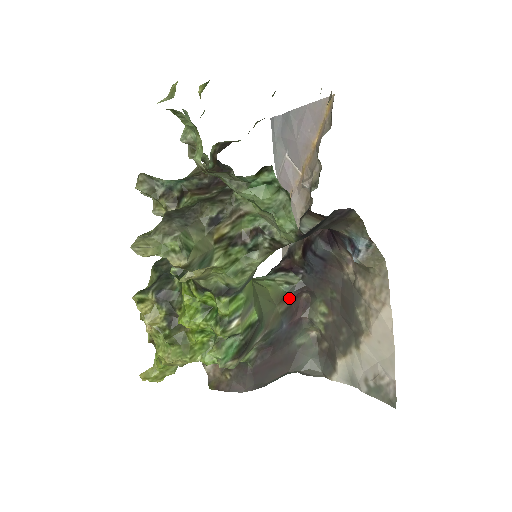
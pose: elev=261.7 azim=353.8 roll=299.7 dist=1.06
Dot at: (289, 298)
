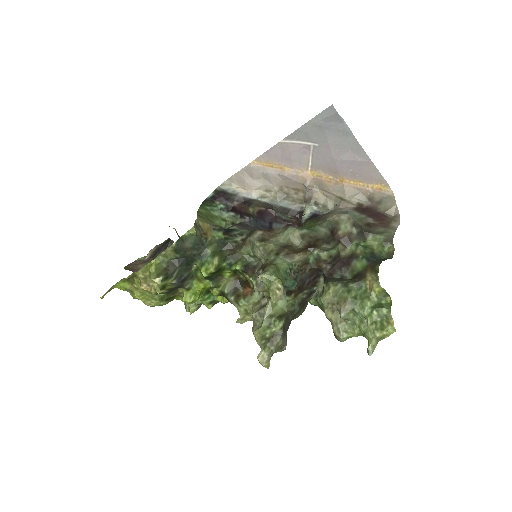
Dot at: occluded
